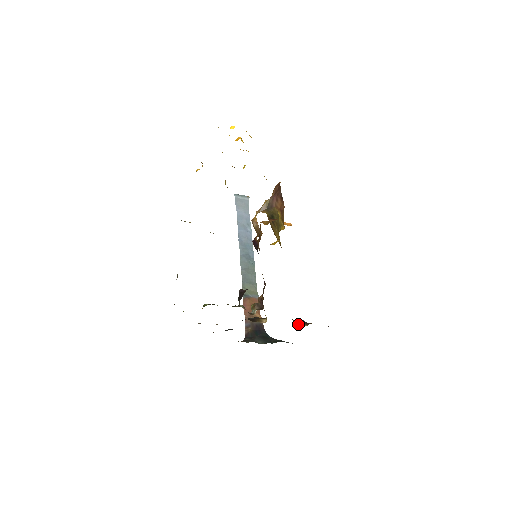
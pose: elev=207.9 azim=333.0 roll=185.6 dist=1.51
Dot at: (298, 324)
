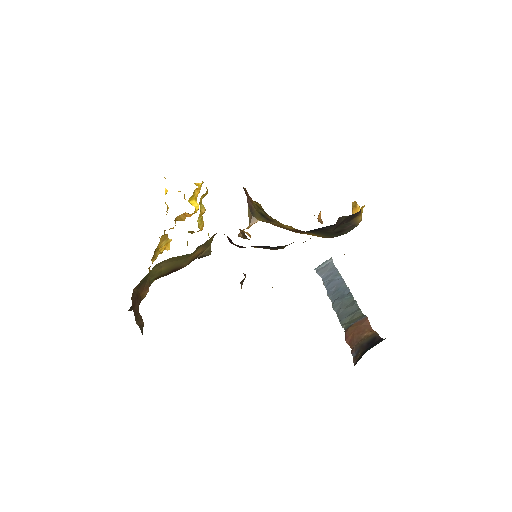
Dot at: occluded
